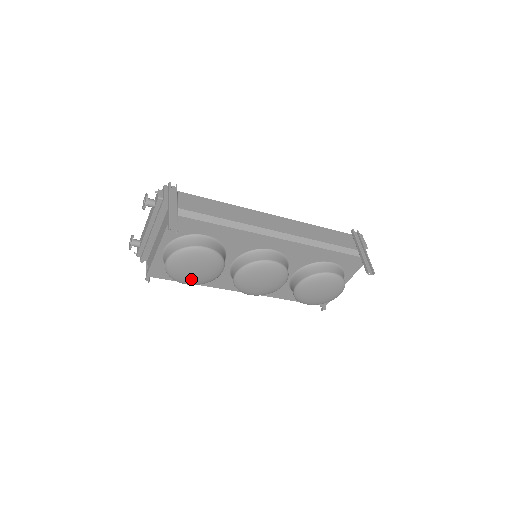
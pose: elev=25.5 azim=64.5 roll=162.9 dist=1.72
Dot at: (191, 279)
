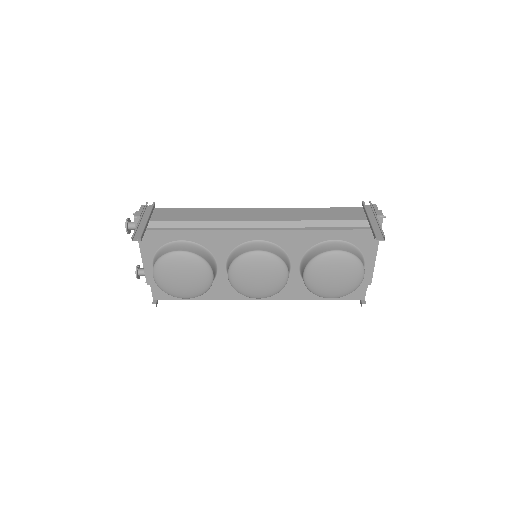
Dot at: (184, 290)
